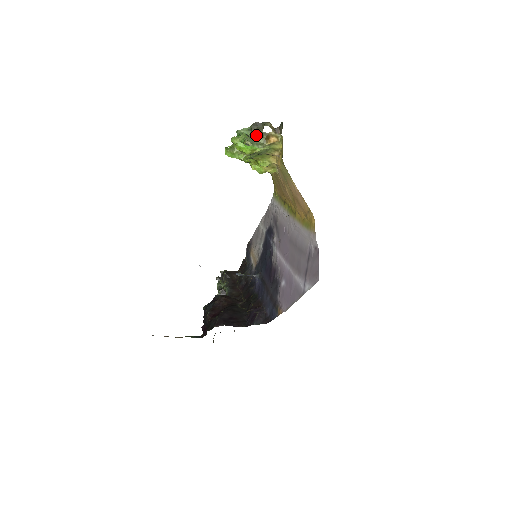
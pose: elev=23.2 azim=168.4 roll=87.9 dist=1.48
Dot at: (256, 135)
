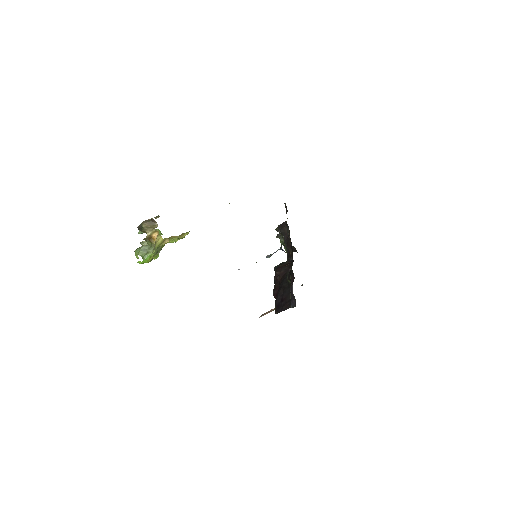
Dot at: (144, 241)
